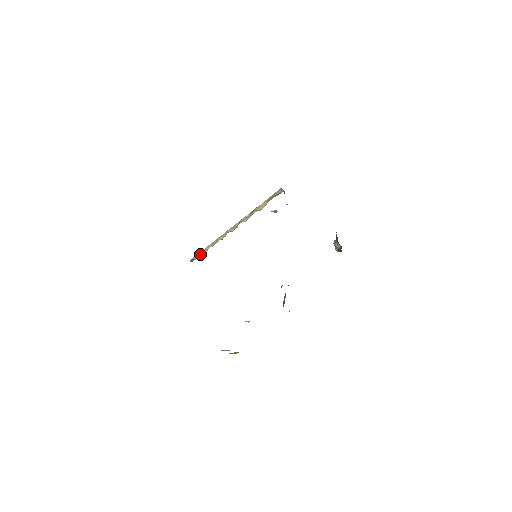
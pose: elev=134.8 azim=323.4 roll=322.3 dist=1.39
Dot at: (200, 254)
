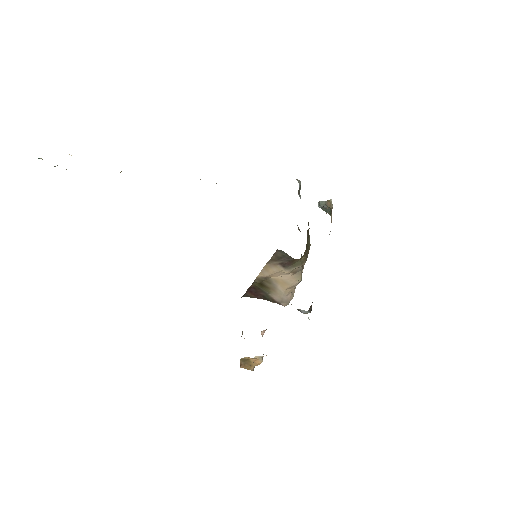
Dot at: occluded
